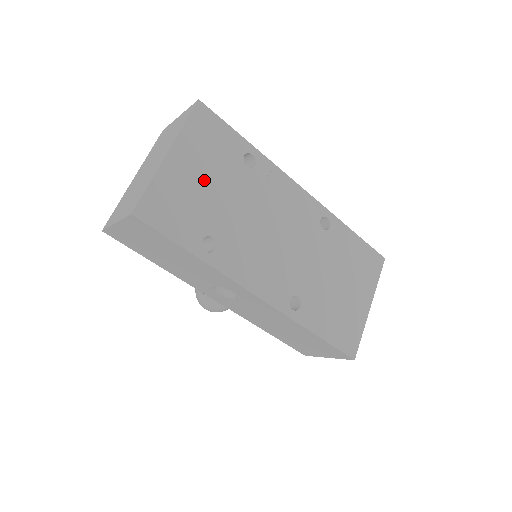
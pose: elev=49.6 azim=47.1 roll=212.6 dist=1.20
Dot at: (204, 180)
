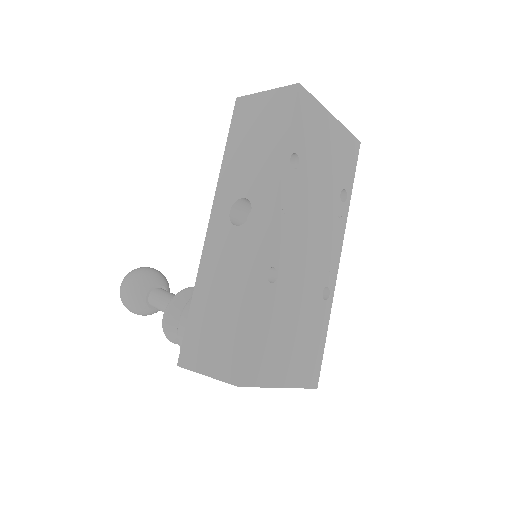
Dot at: (327, 152)
